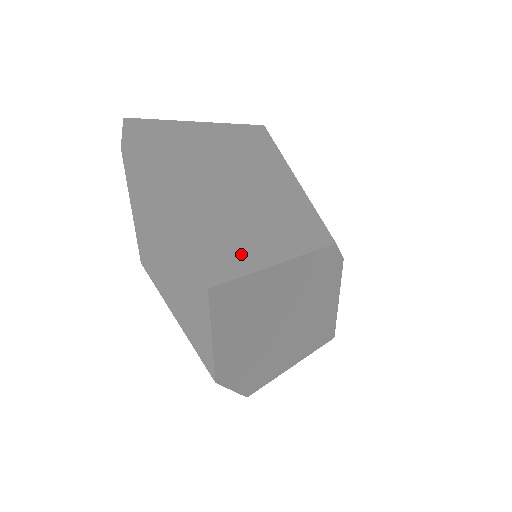
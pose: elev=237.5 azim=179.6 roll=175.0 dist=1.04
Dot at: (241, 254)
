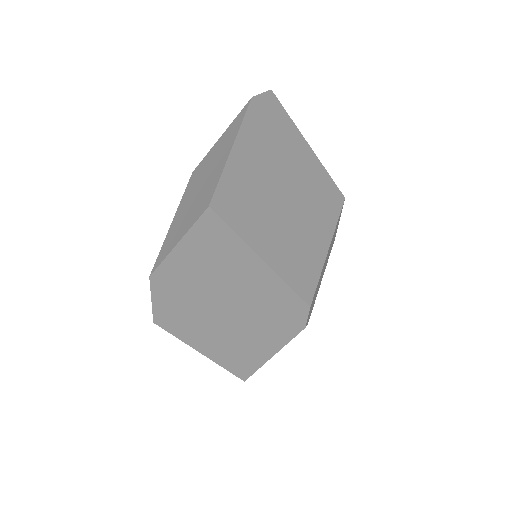
Dot at: (248, 222)
